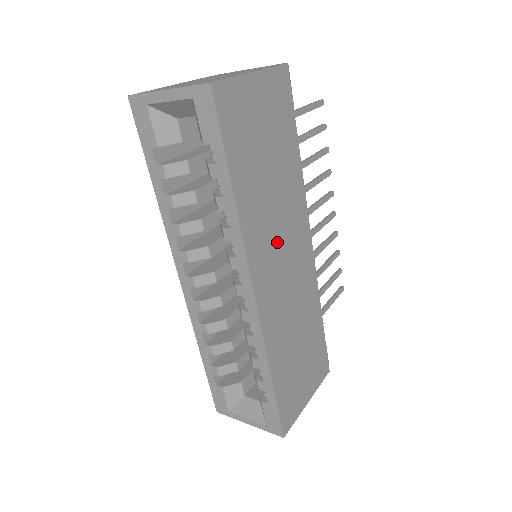
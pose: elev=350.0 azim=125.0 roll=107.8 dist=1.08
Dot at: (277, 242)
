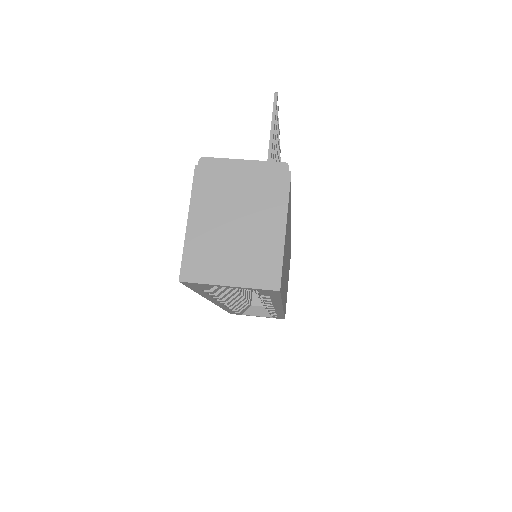
Dot at: (286, 268)
